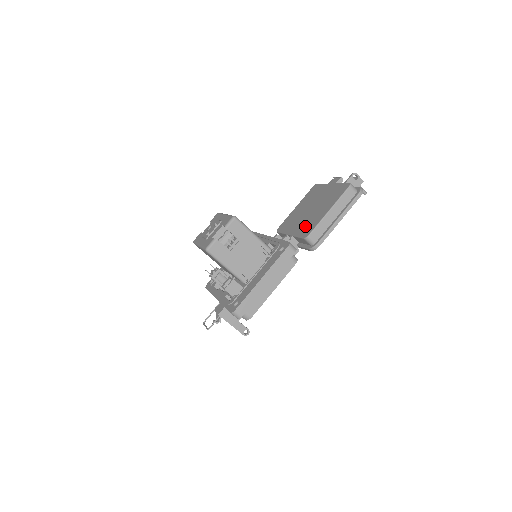
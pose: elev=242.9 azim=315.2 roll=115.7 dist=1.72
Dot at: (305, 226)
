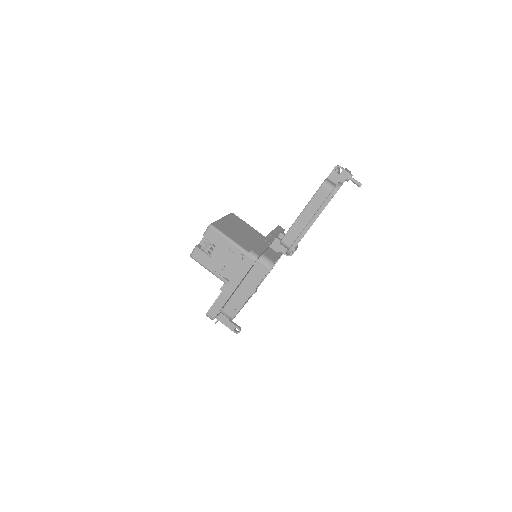
Dot at: occluded
